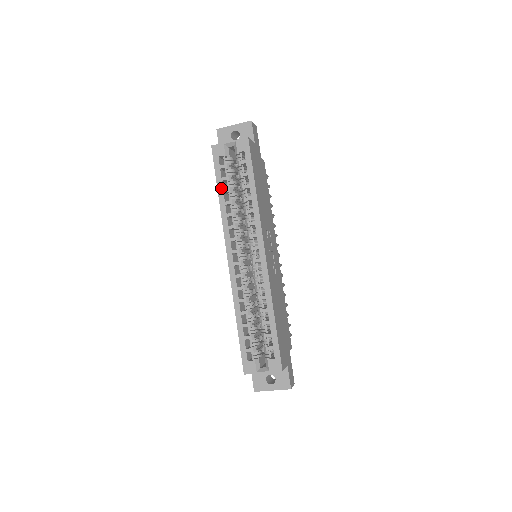
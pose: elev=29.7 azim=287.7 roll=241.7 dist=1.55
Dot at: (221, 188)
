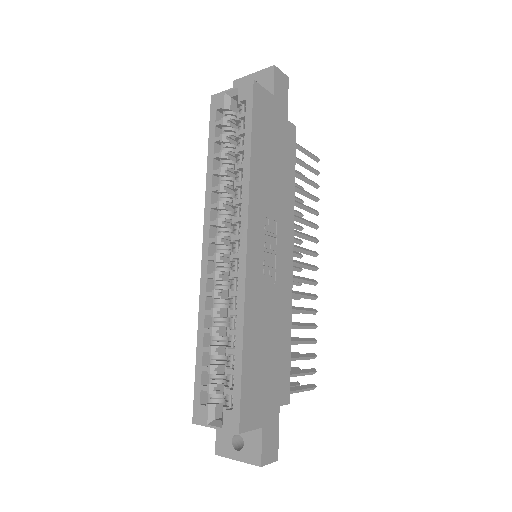
Dot at: (212, 152)
